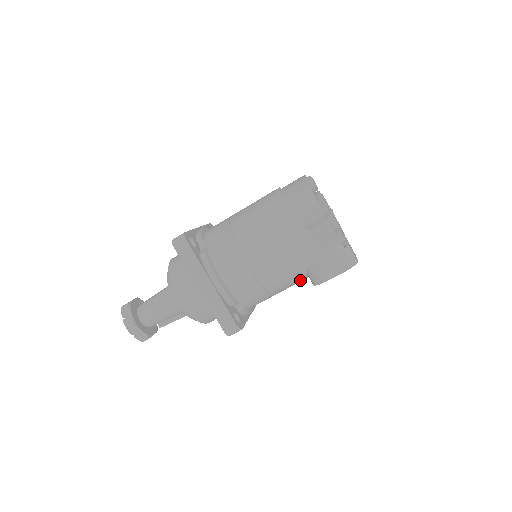
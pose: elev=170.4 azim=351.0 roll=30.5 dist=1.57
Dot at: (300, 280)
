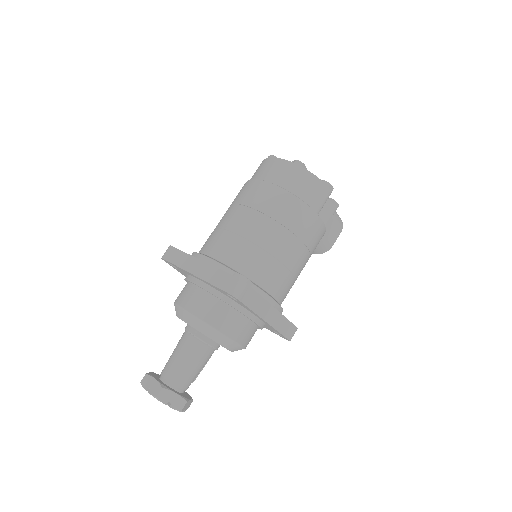
Dot at: occluded
